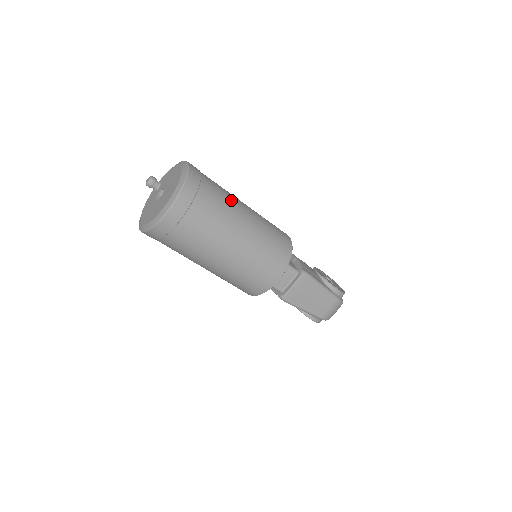
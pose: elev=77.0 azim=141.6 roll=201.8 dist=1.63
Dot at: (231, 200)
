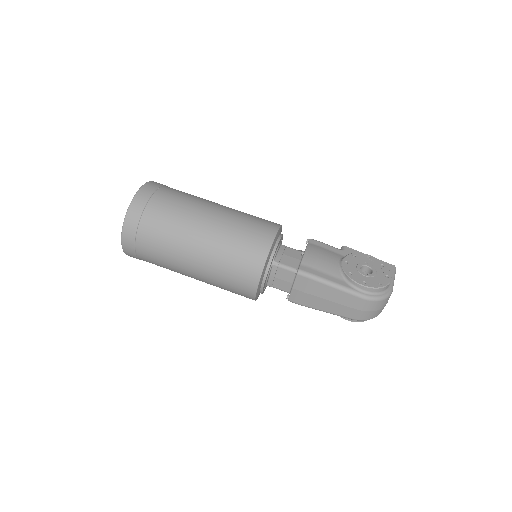
Dot at: (185, 213)
